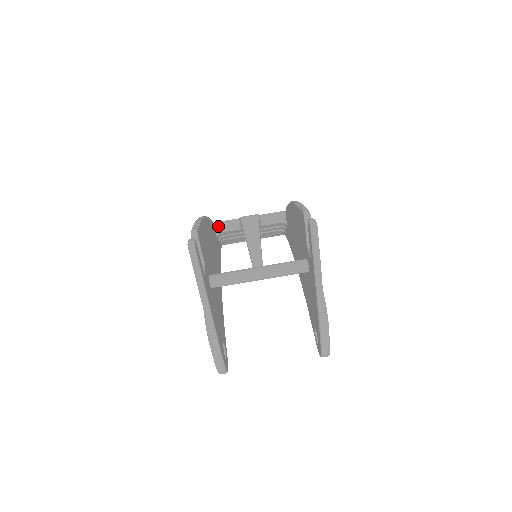
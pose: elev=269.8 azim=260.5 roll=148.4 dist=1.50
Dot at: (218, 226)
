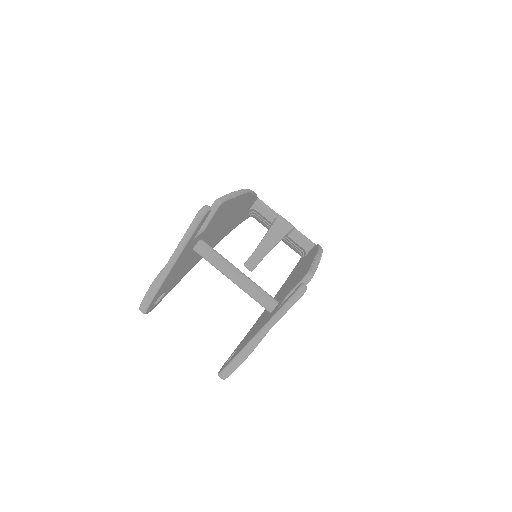
Dot at: (258, 203)
